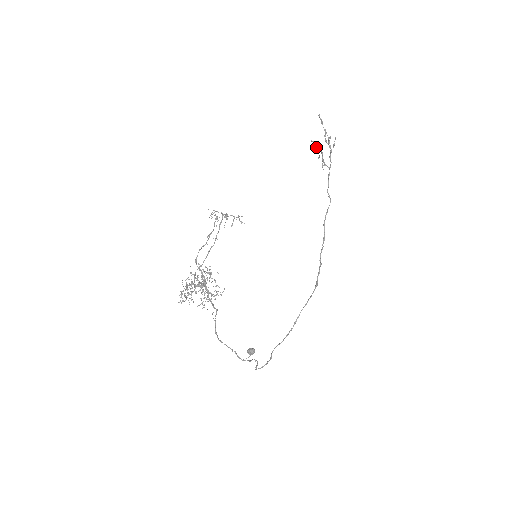
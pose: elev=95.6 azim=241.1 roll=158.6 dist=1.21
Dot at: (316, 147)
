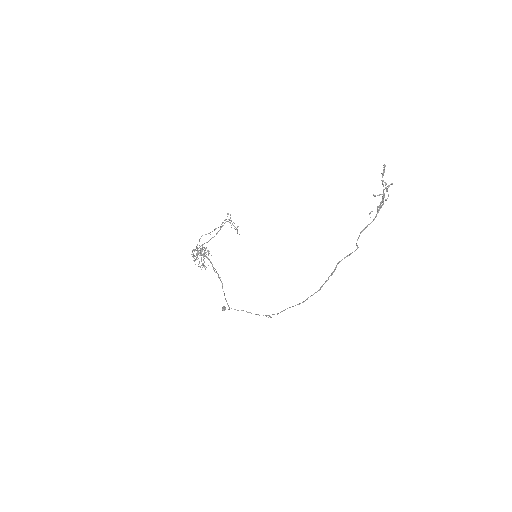
Dot at: (383, 190)
